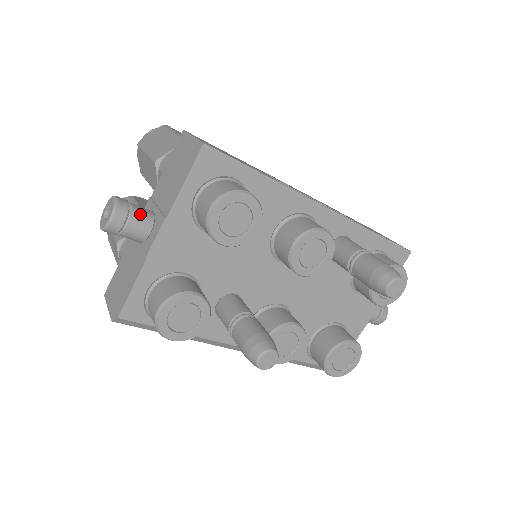
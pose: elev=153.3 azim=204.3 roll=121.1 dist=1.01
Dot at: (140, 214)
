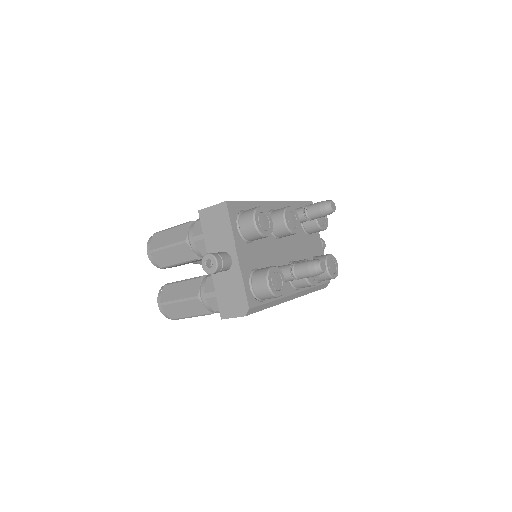
Dot at: (222, 254)
